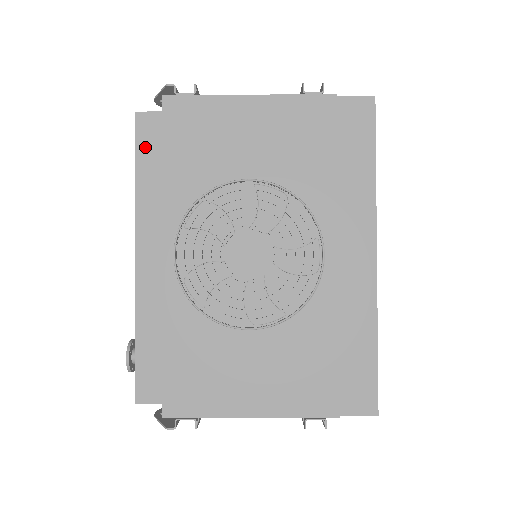
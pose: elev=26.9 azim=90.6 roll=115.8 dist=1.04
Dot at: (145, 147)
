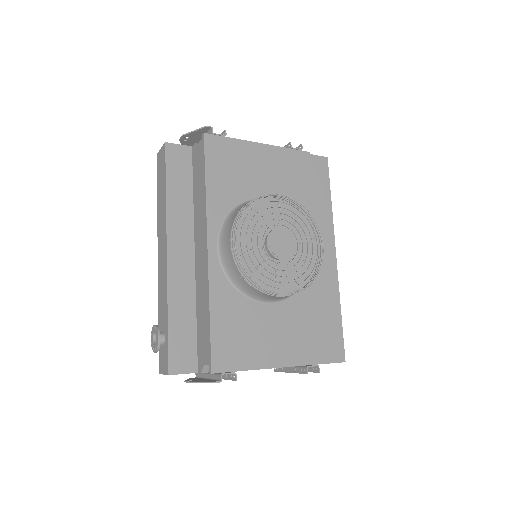
Dot at: (173, 169)
